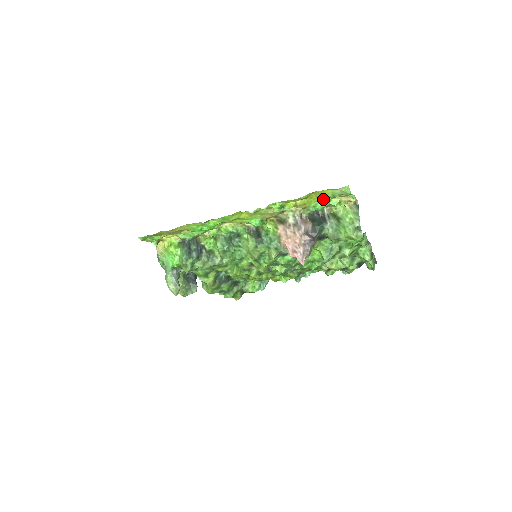
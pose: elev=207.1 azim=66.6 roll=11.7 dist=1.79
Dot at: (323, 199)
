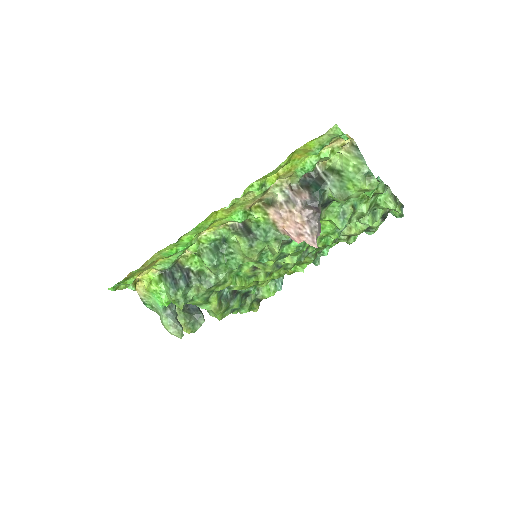
Dot at: (310, 155)
